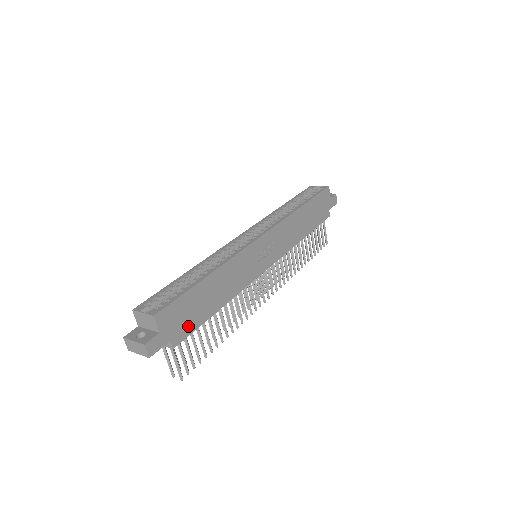
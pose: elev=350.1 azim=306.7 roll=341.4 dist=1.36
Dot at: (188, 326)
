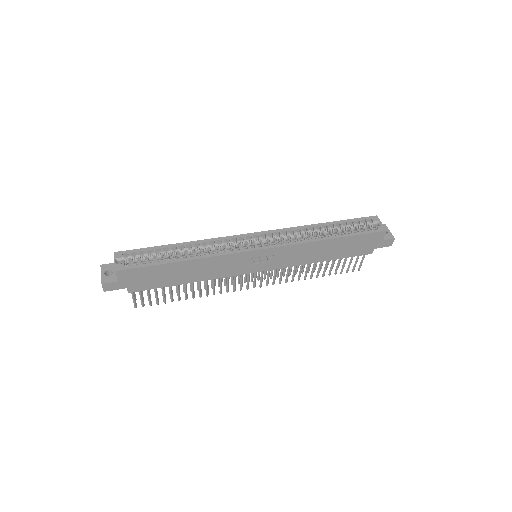
Dot at: (148, 285)
